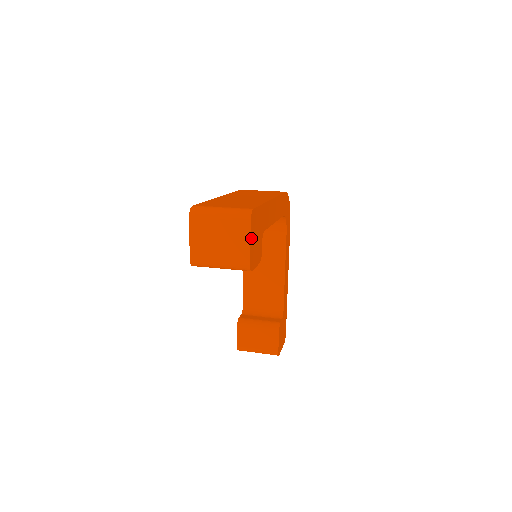
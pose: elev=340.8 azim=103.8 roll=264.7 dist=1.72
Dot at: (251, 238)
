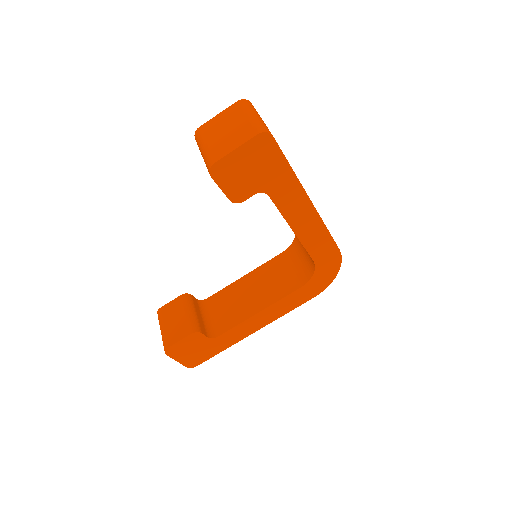
Dot at: (242, 149)
